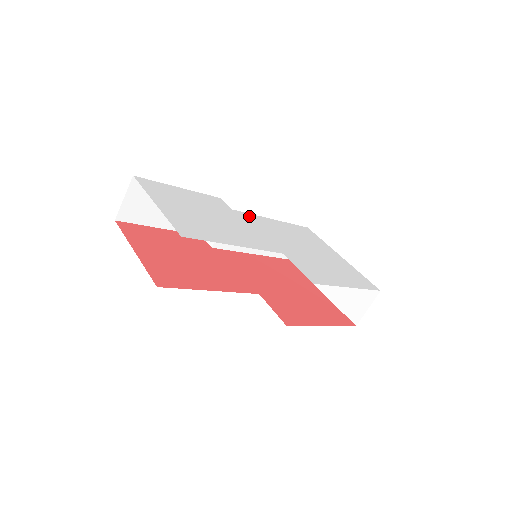
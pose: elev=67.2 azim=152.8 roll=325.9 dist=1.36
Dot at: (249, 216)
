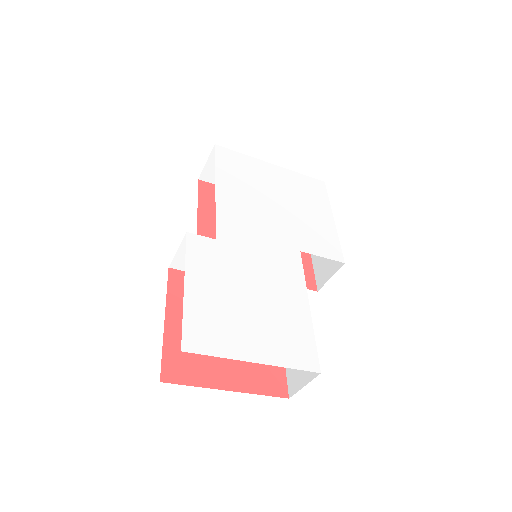
Dot at: (224, 224)
